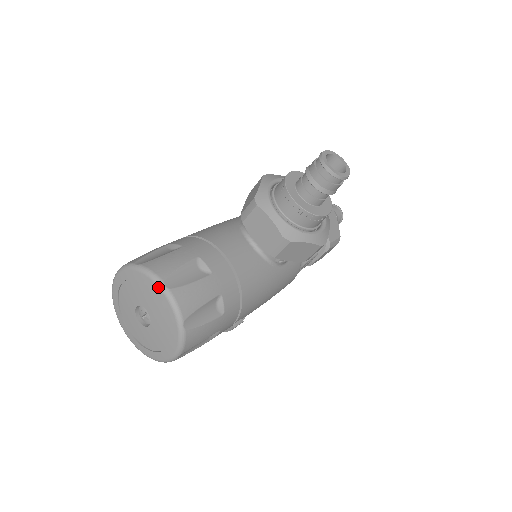
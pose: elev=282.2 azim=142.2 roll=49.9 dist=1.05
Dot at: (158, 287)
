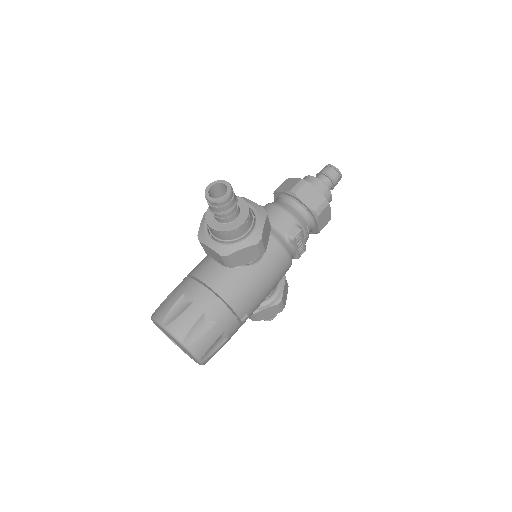
Dot at: (161, 327)
